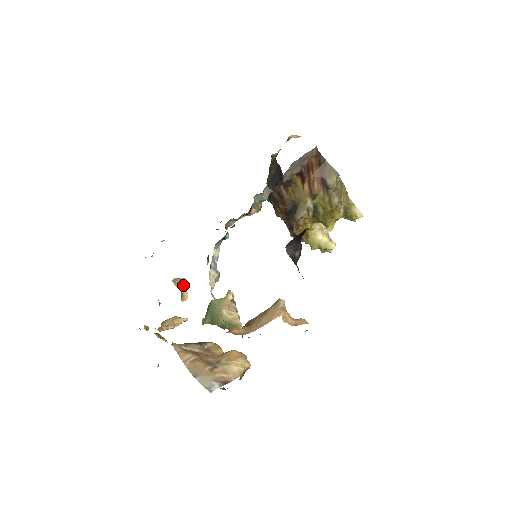
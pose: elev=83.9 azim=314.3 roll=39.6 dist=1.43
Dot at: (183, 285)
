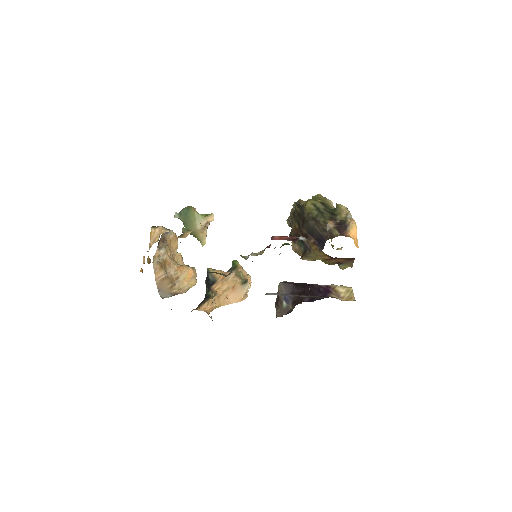
Dot at: (188, 233)
